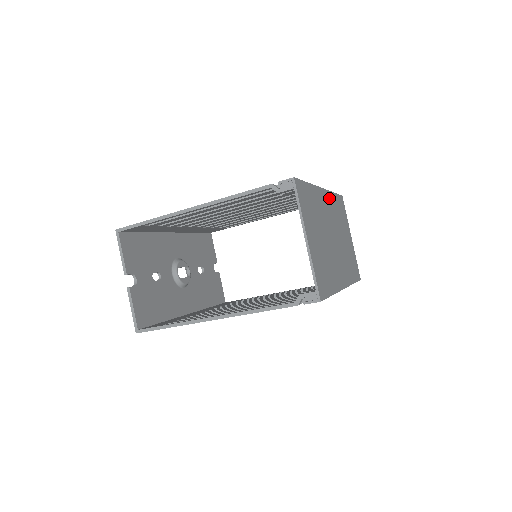
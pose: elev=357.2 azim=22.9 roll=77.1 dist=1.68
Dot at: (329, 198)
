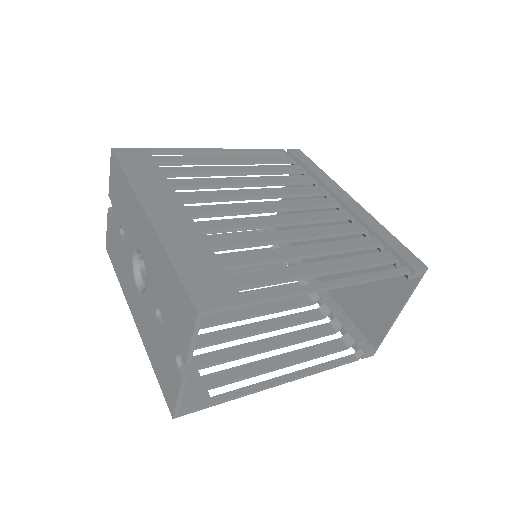
Dot at: occluded
